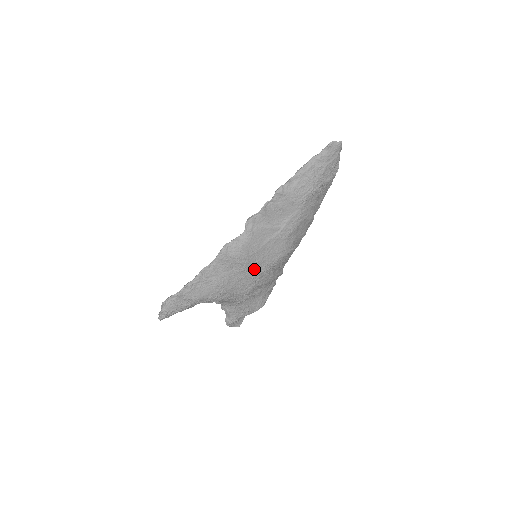
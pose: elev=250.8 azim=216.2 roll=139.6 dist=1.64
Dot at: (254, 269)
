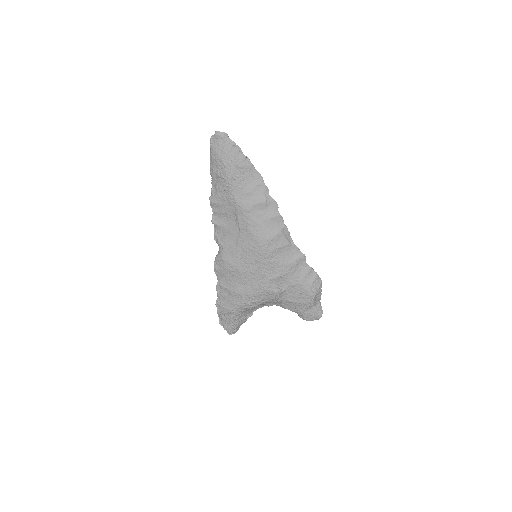
Dot at: (250, 269)
